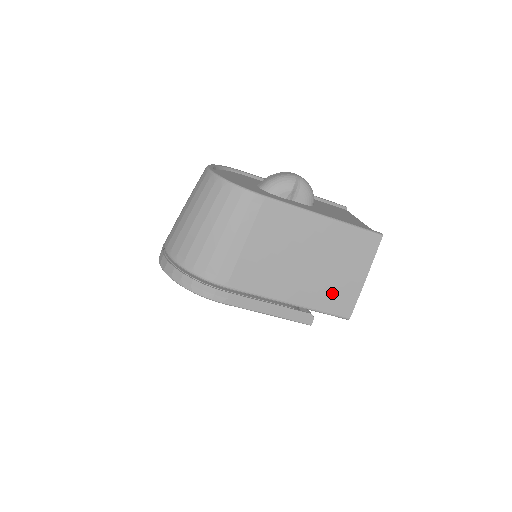
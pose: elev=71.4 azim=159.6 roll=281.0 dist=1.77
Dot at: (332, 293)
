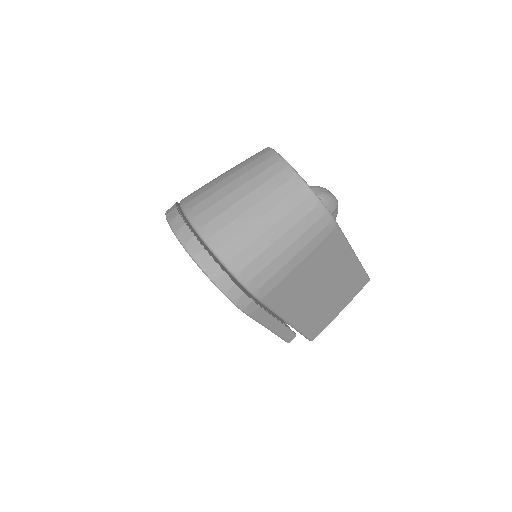
Dot at: (318, 319)
